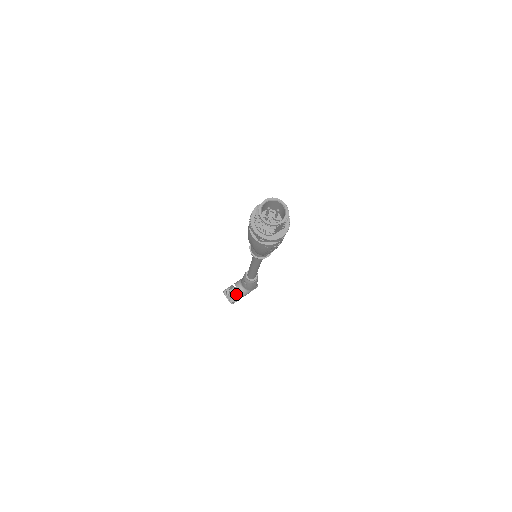
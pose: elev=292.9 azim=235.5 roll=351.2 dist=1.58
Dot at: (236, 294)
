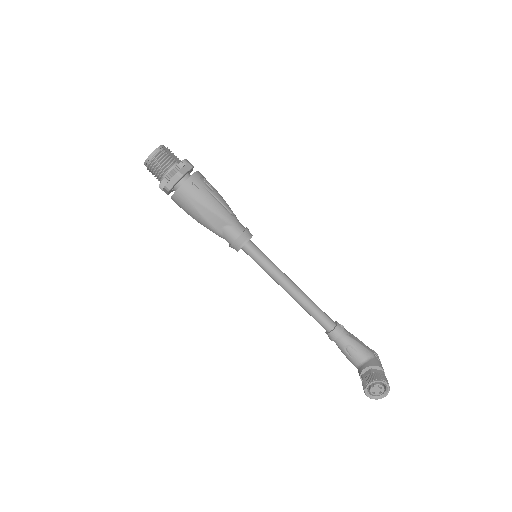
Dot at: (369, 371)
